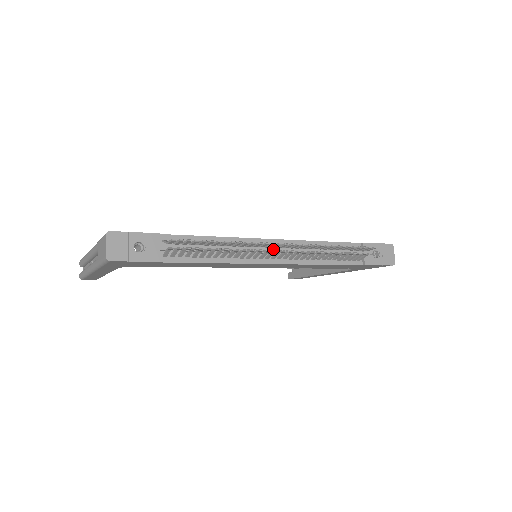
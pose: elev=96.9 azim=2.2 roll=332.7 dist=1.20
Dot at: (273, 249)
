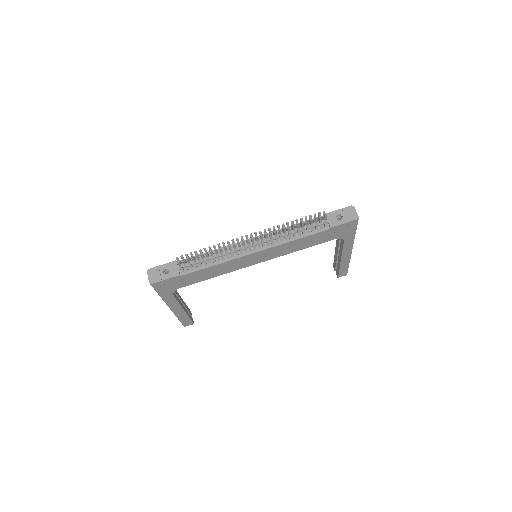
Dot at: occluded
